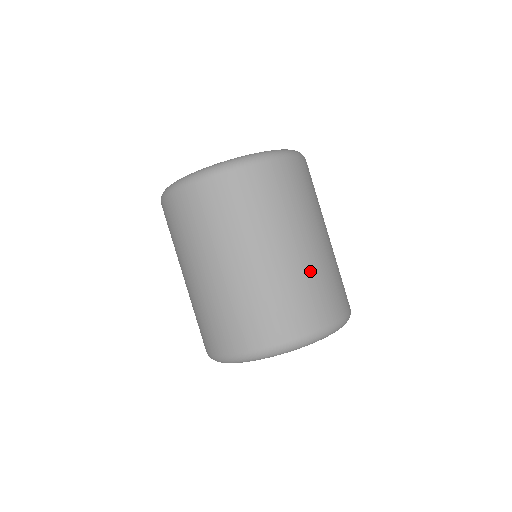
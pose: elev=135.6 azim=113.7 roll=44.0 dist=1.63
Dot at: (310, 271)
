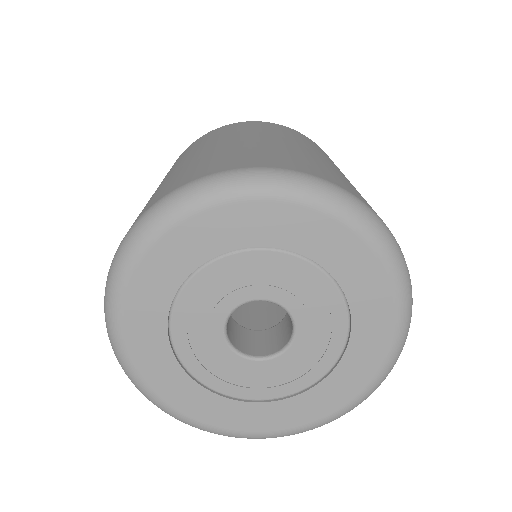
Dot at: (299, 152)
